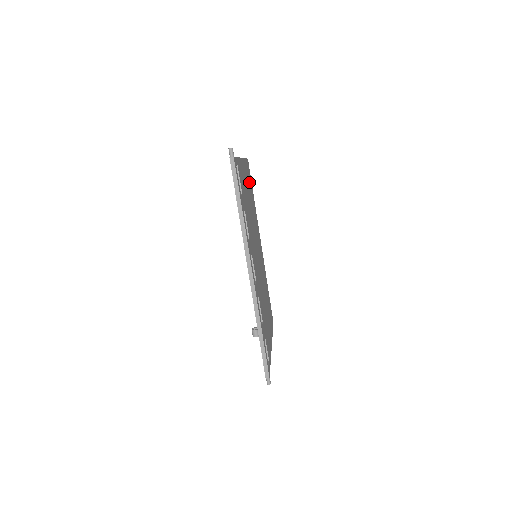
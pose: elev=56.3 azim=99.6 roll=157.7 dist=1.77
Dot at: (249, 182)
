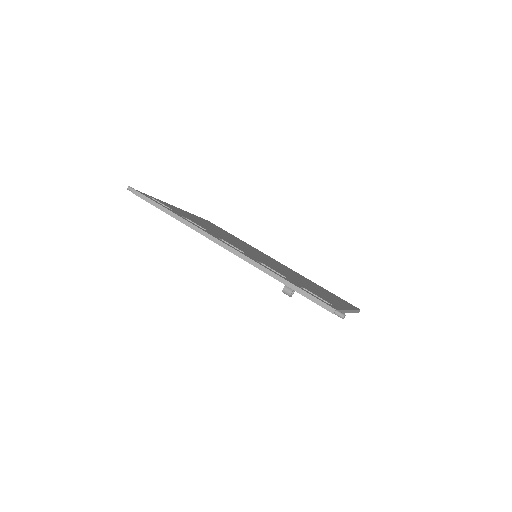
Dot at: (214, 226)
